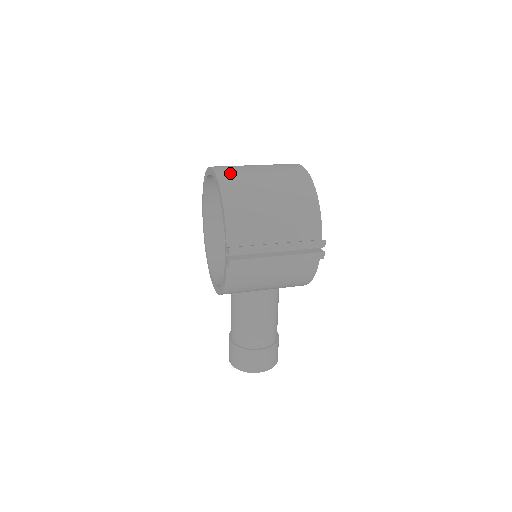
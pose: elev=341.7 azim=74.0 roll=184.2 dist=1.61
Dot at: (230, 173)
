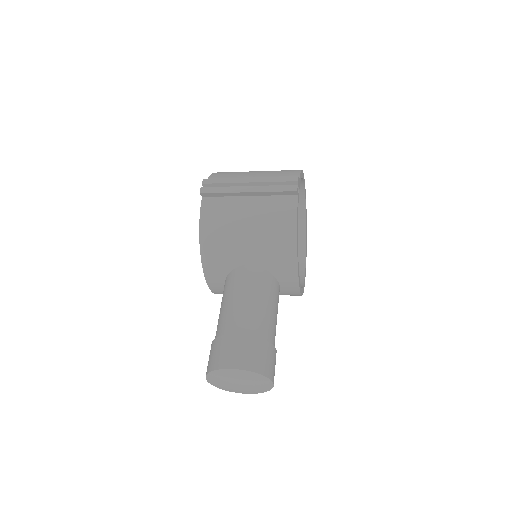
Dot at: occluded
